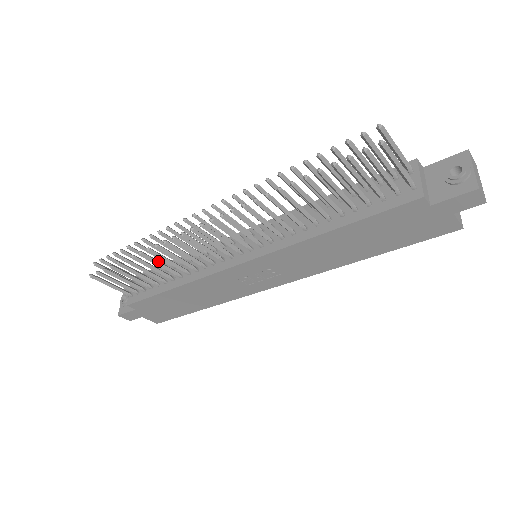
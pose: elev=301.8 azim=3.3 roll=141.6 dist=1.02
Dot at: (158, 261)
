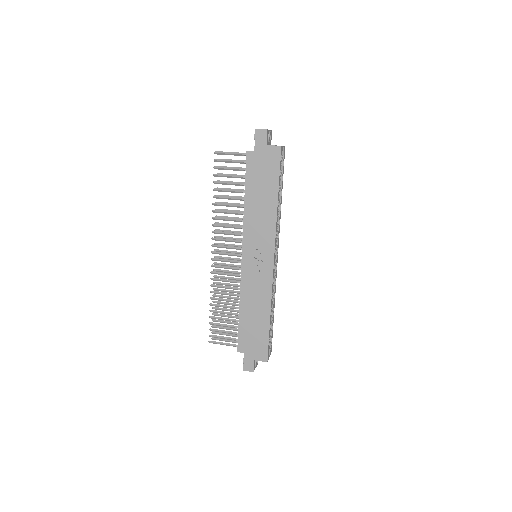
Dot at: (222, 299)
